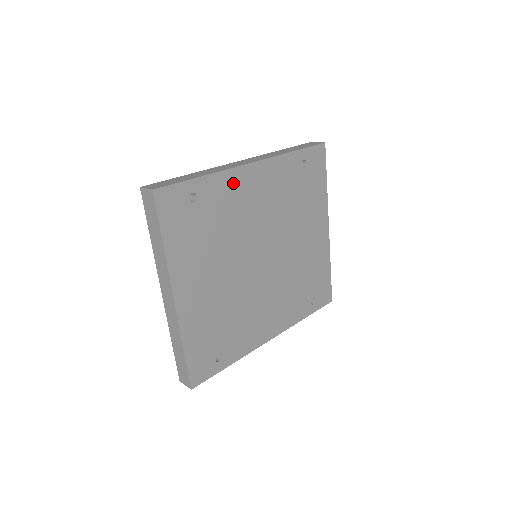
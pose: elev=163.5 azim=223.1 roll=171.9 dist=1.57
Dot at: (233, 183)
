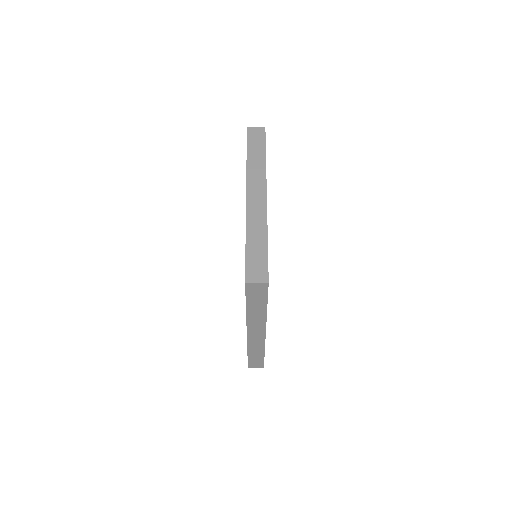
Dot at: occluded
